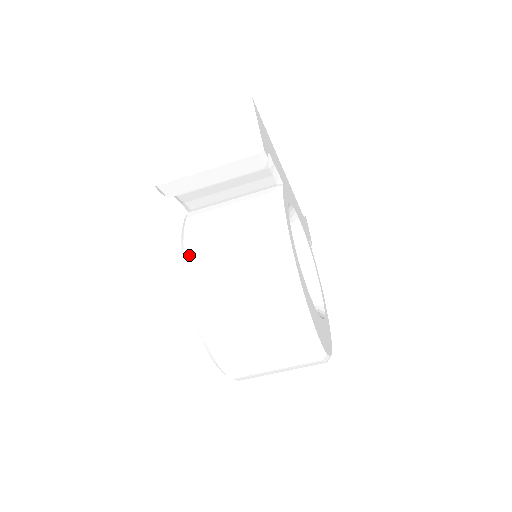
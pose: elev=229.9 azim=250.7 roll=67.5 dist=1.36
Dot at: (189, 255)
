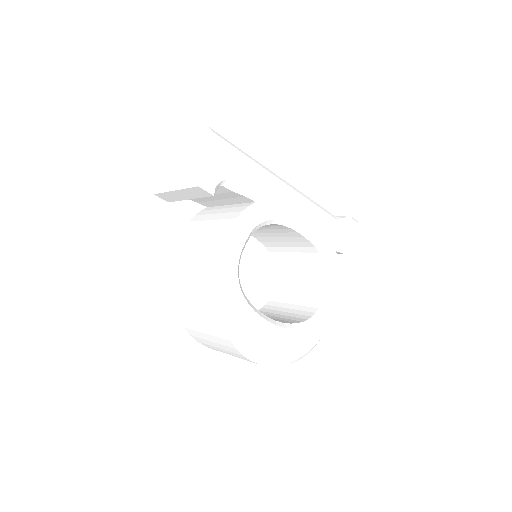
Dot at: (176, 250)
